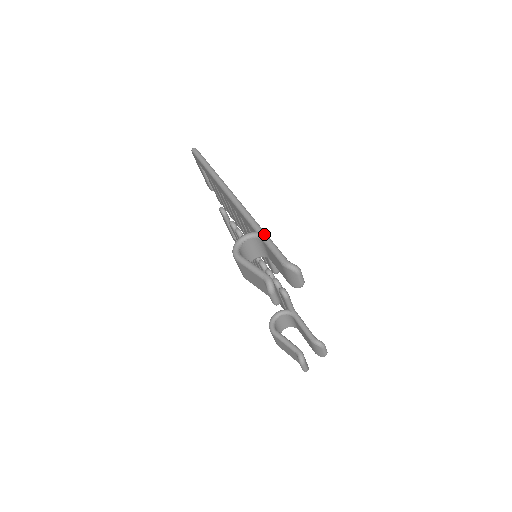
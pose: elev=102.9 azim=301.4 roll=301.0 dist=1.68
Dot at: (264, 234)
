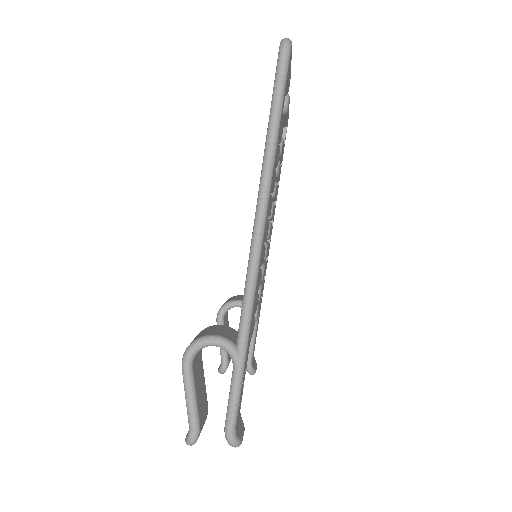
Dot at: (240, 365)
